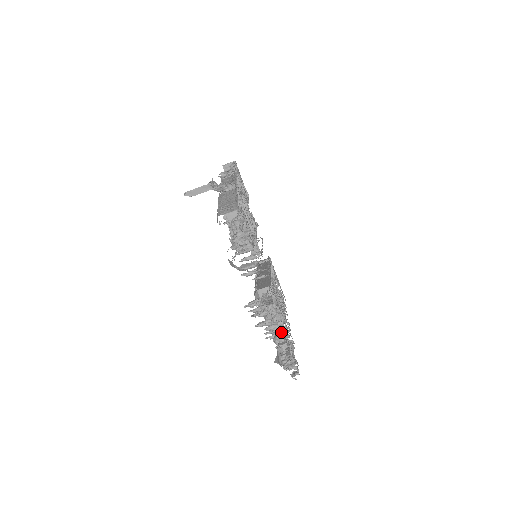
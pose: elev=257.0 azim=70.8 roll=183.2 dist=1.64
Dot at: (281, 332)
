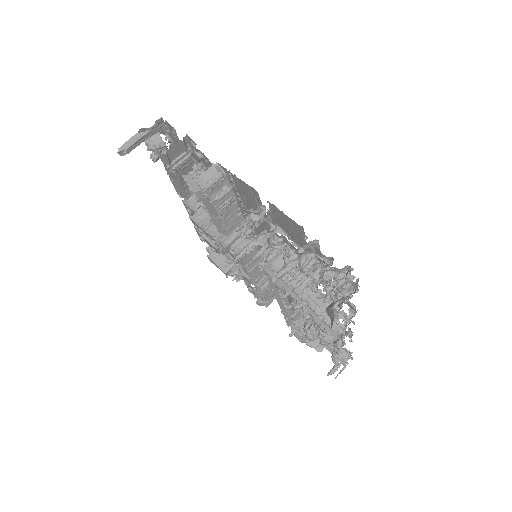
Dot at: (303, 252)
